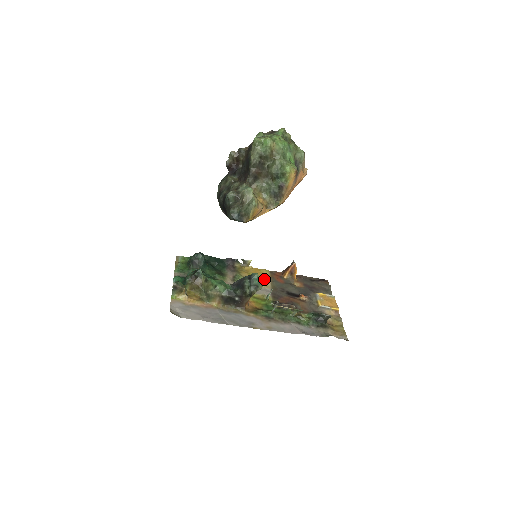
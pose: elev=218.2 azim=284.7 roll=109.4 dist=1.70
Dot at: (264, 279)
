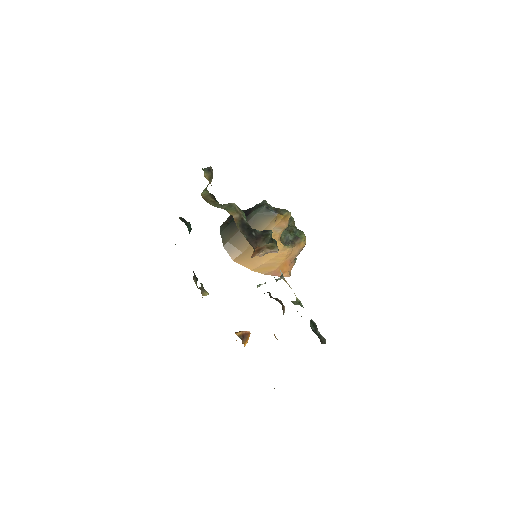
Dot at: occluded
